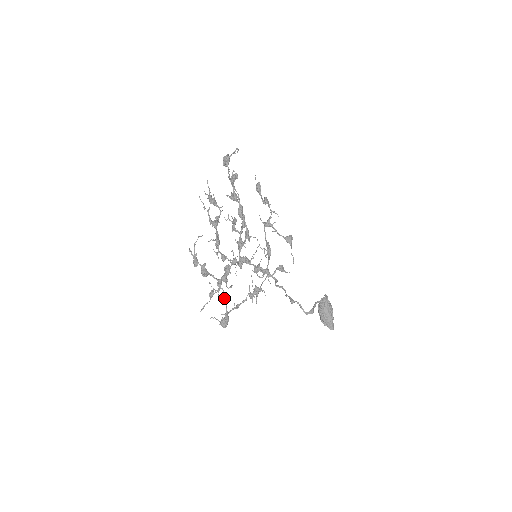
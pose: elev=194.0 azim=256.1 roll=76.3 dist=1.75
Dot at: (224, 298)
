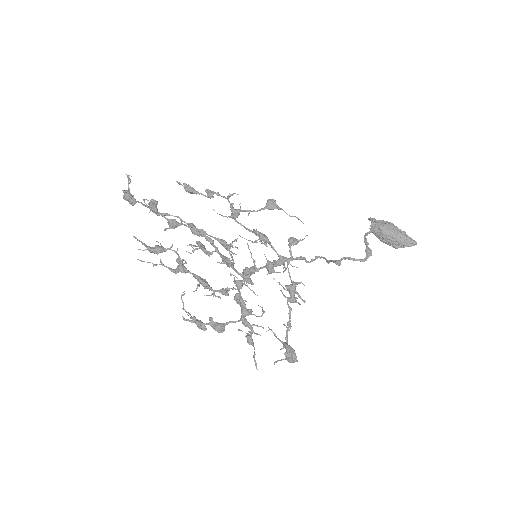
Dot at: occluded
